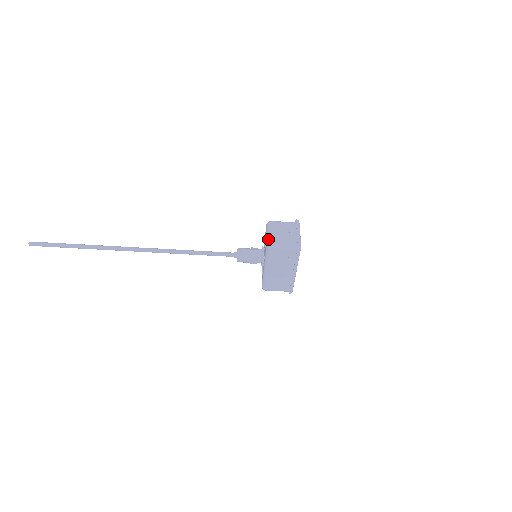
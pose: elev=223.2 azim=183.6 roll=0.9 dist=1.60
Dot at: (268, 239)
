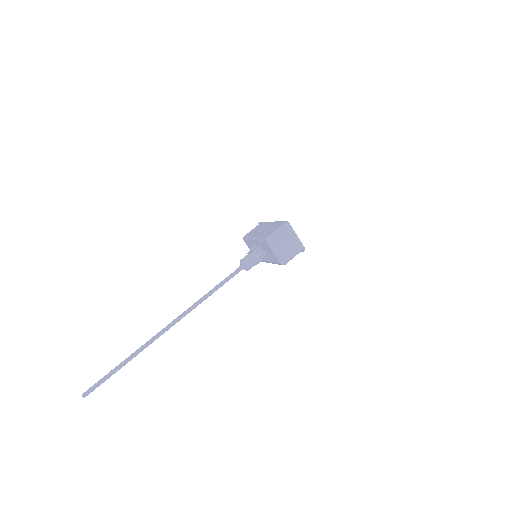
Dot at: (280, 259)
